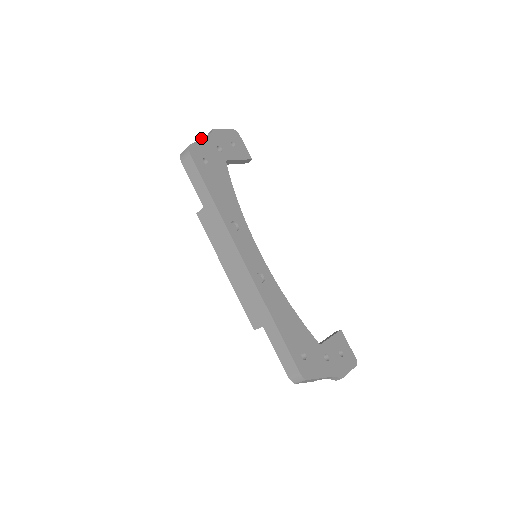
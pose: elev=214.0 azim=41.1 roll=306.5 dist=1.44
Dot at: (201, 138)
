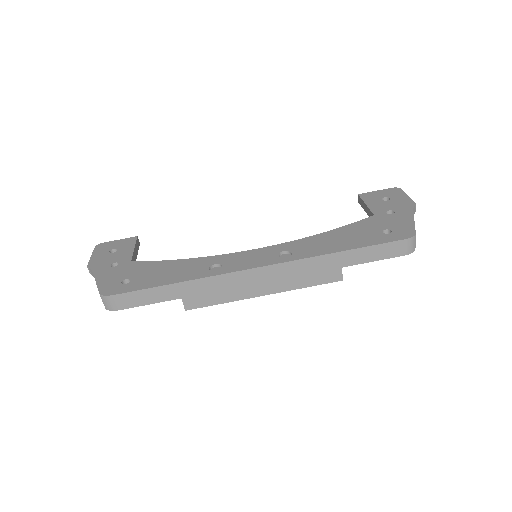
Dot at: occluded
